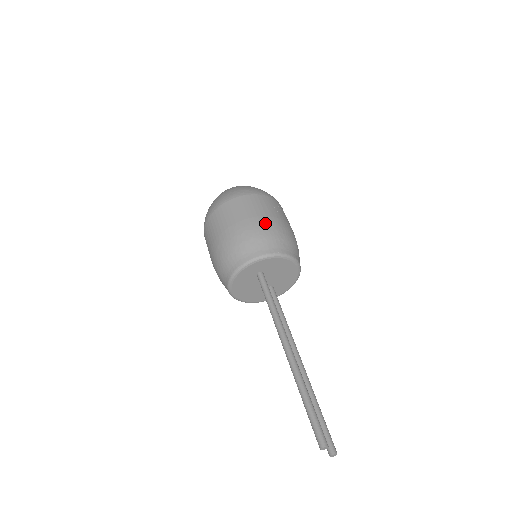
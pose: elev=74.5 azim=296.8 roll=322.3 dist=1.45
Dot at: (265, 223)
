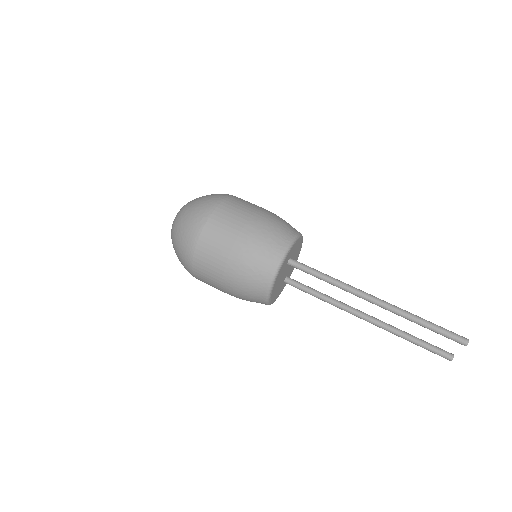
Dot at: (269, 213)
